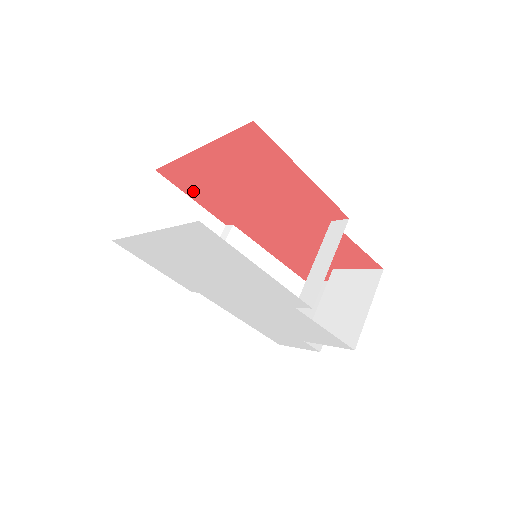
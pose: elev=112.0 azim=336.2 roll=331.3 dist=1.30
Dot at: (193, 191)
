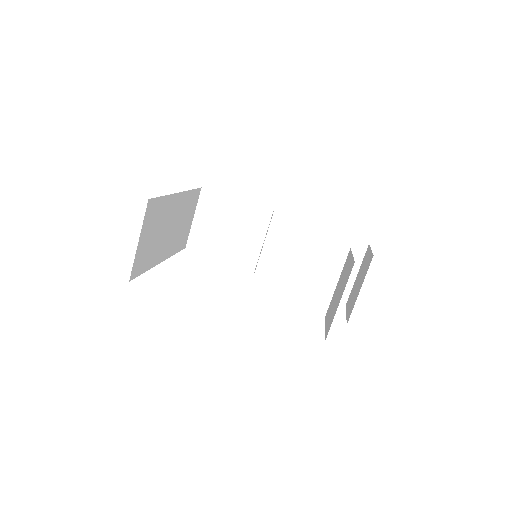
Dot at: occluded
